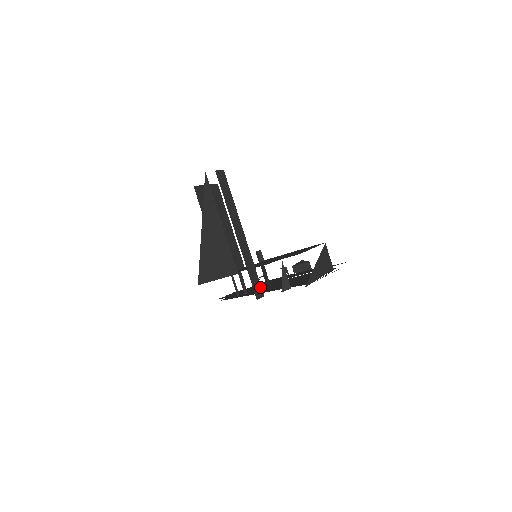
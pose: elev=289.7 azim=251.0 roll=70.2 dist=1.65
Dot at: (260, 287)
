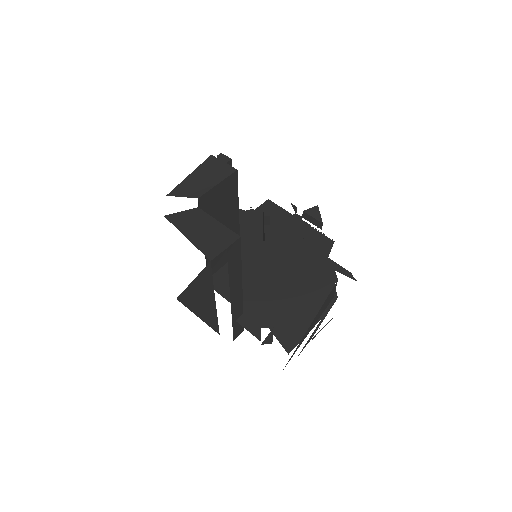
Dot at: occluded
